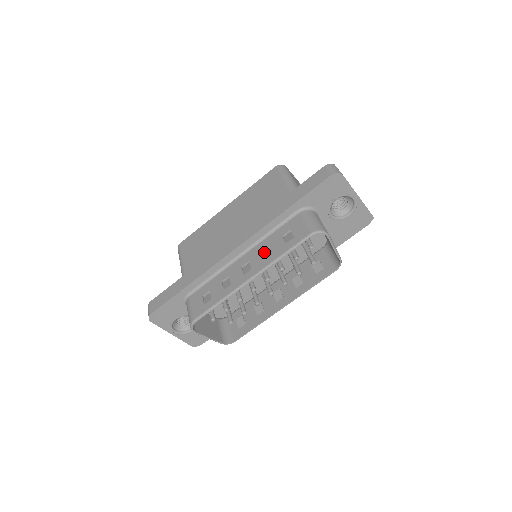
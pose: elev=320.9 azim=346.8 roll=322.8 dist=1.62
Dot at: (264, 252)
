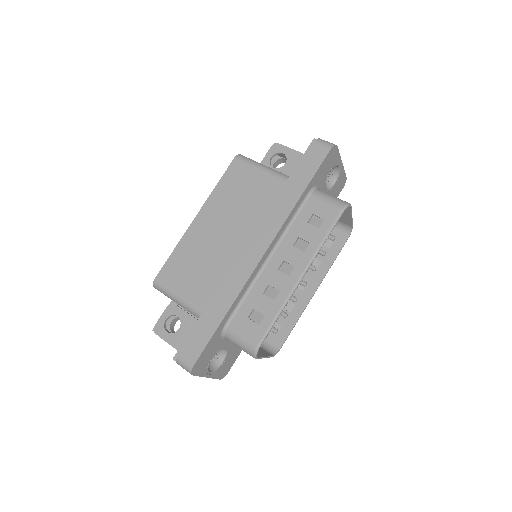
Dot at: (295, 245)
